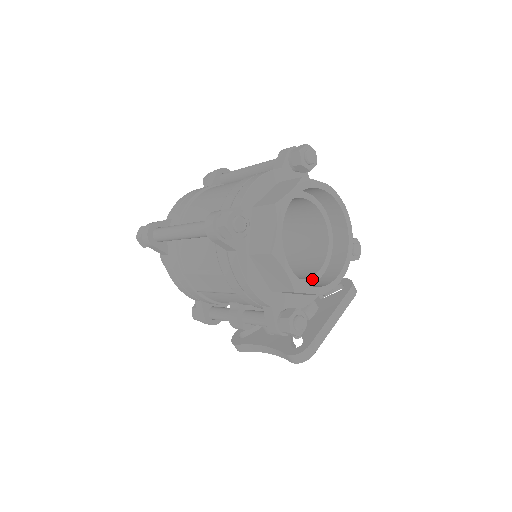
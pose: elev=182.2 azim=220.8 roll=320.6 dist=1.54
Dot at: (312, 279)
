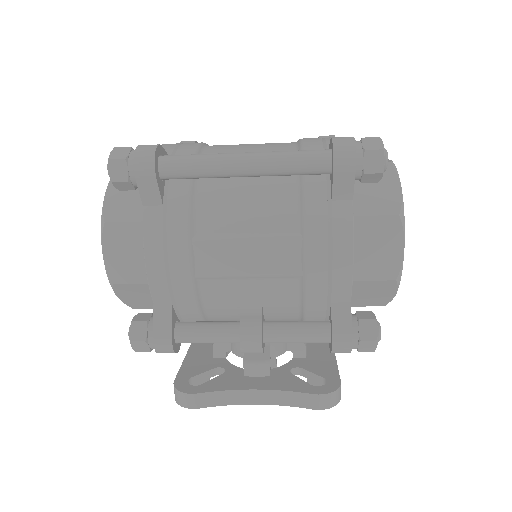
Dot at: occluded
